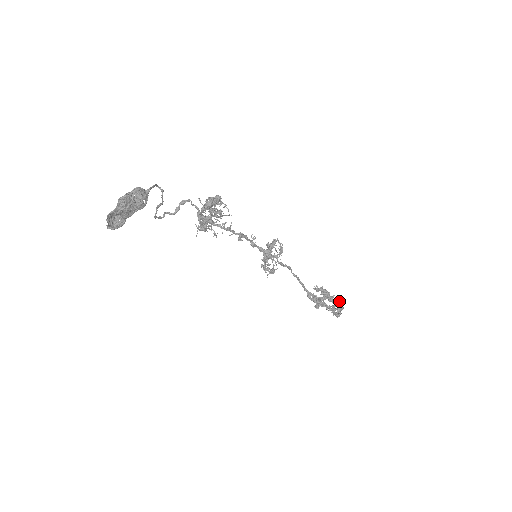
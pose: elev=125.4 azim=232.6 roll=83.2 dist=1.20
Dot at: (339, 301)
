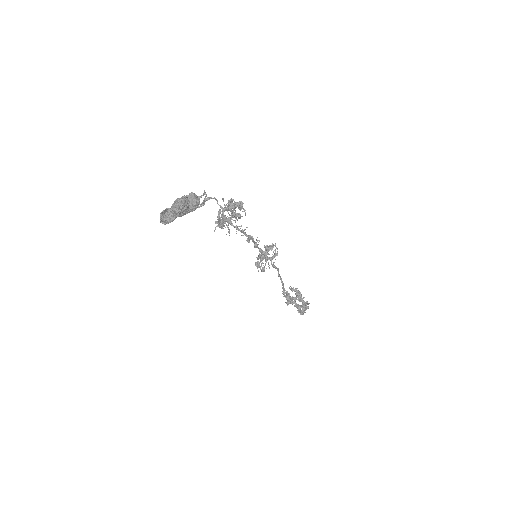
Dot at: (306, 301)
